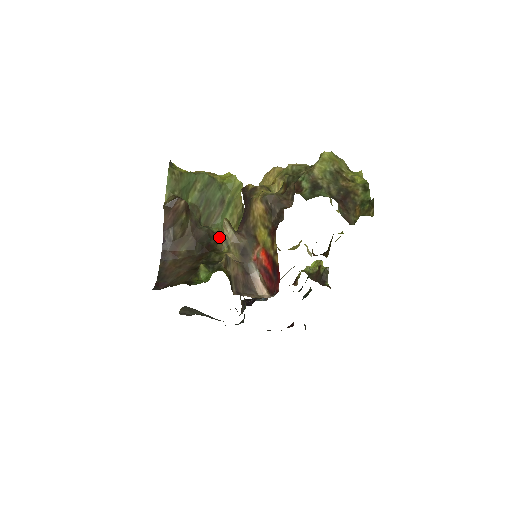
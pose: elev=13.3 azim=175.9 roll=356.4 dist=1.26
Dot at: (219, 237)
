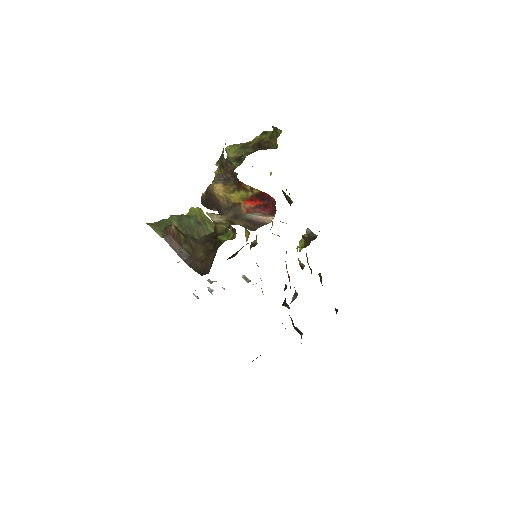
Dot at: (214, 227)
